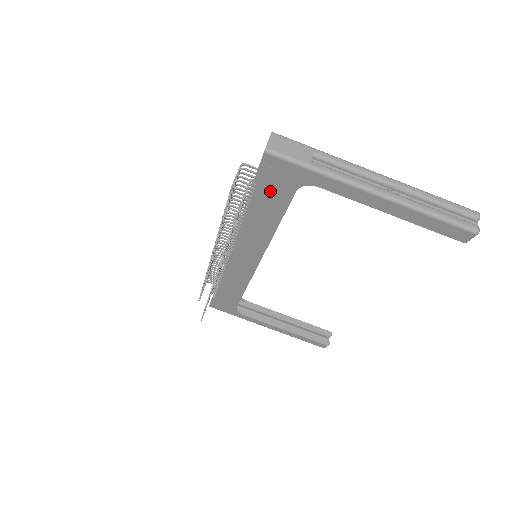
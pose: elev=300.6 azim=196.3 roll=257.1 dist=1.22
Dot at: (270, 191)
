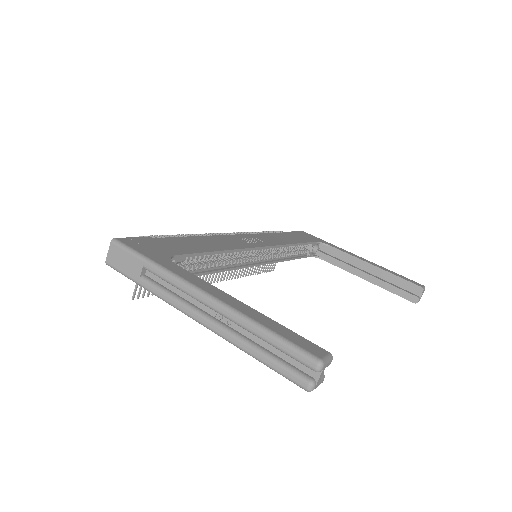
Dot at: occluded
